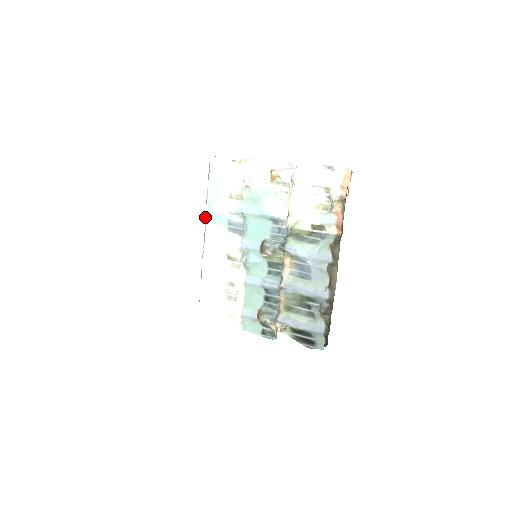
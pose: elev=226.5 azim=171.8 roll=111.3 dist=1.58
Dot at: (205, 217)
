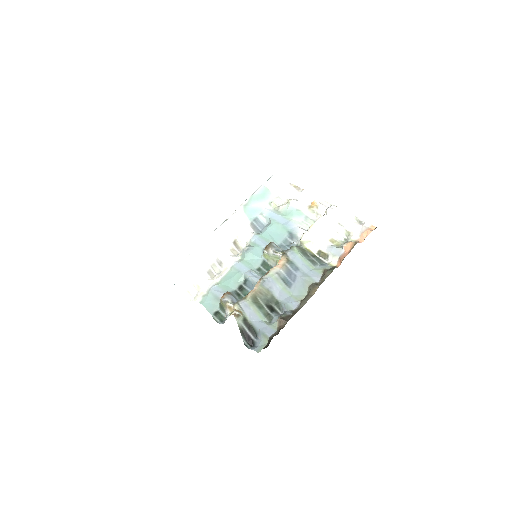
Dot at: (241, 205)
